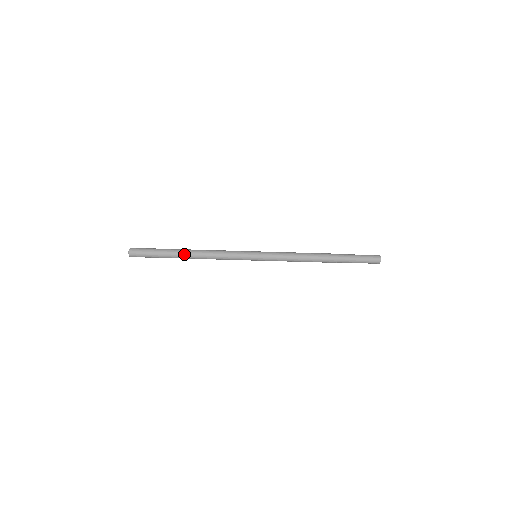
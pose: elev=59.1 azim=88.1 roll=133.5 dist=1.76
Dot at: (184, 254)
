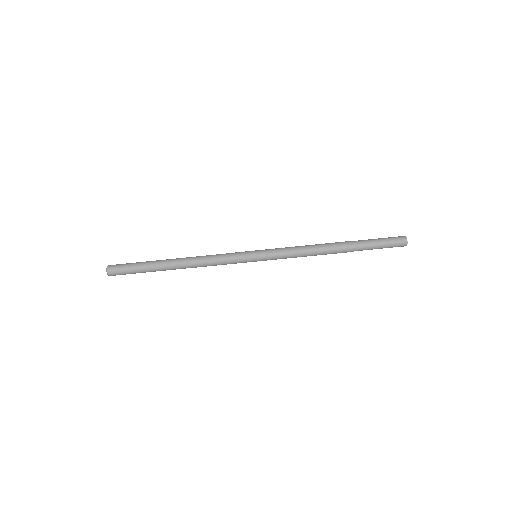
Dot at: (171, 267)
